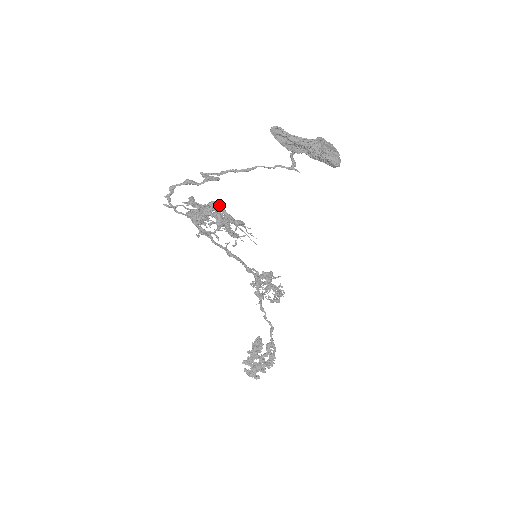
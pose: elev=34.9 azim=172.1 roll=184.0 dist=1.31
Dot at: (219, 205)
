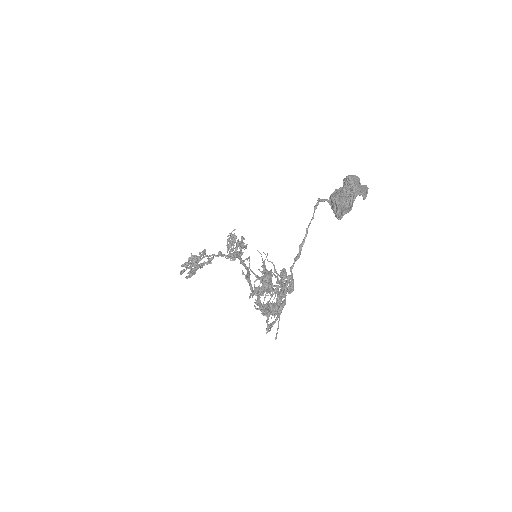
Dot at: (269, 278)
